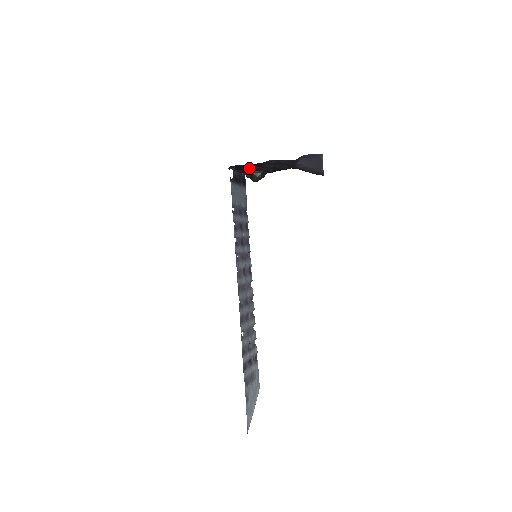
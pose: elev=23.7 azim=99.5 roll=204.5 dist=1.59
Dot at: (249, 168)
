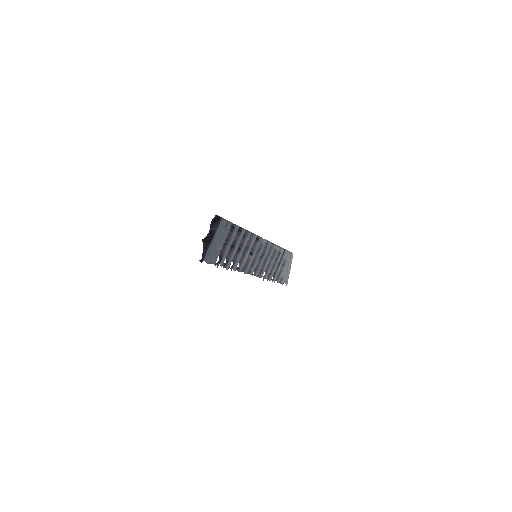
Dot at: occluded
